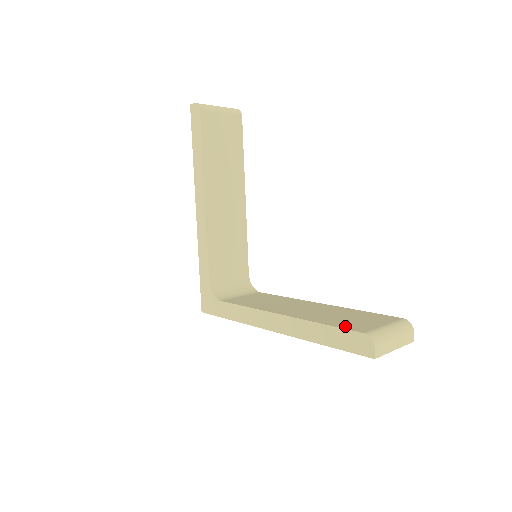
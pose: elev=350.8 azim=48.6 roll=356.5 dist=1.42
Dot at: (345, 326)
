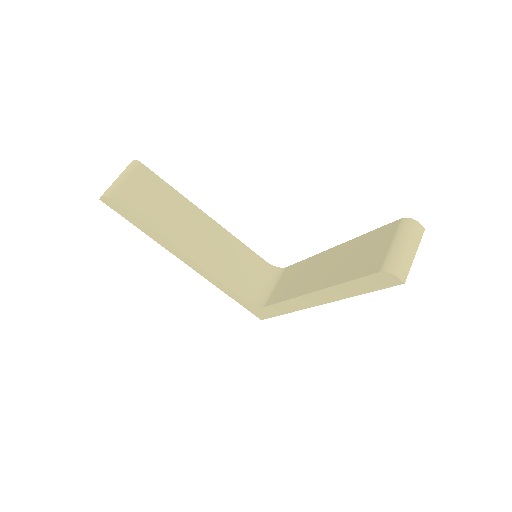
Dot at: (362, 272)
